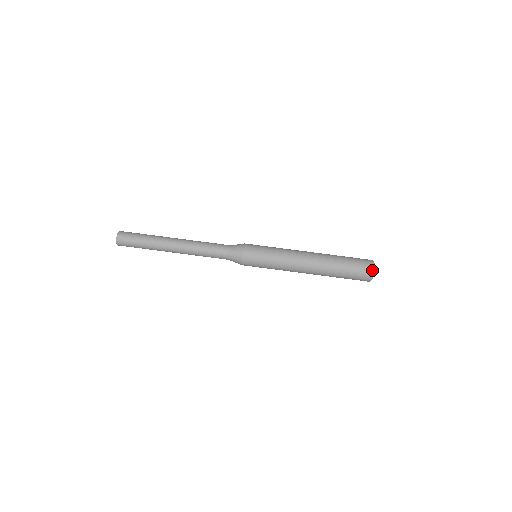
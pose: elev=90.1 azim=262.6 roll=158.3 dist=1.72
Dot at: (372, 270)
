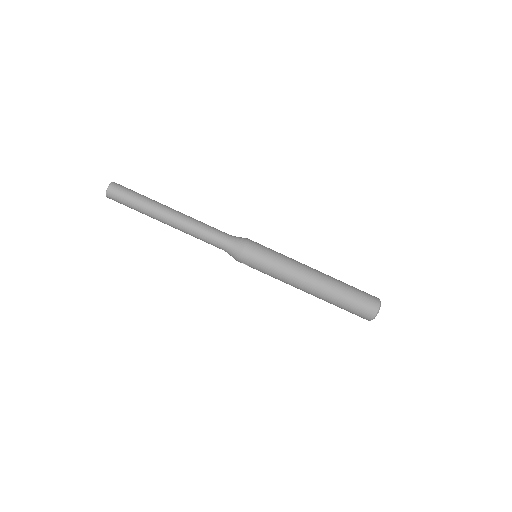
Dot at: (370, 320)
